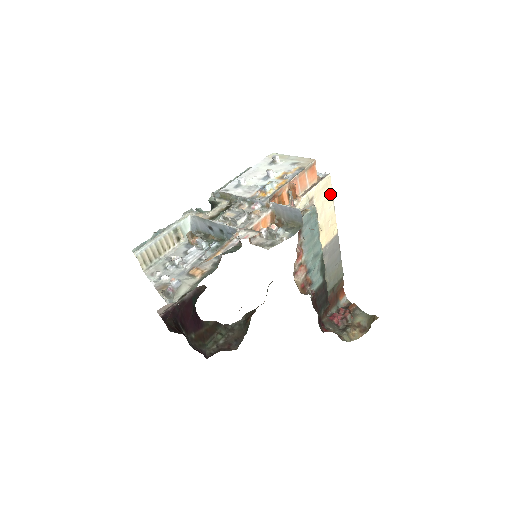
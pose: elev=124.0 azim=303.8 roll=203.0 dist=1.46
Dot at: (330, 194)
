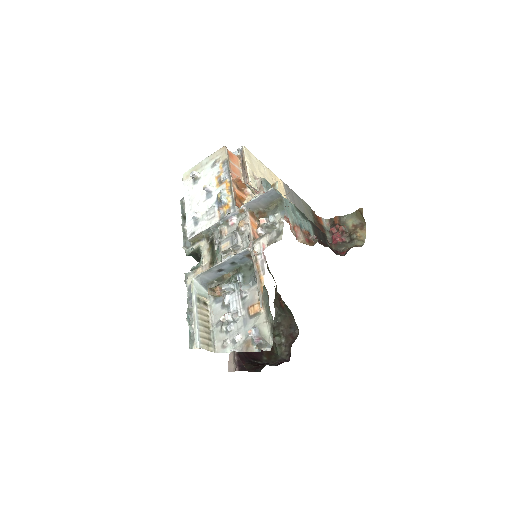
Dot at: (256, 160)
